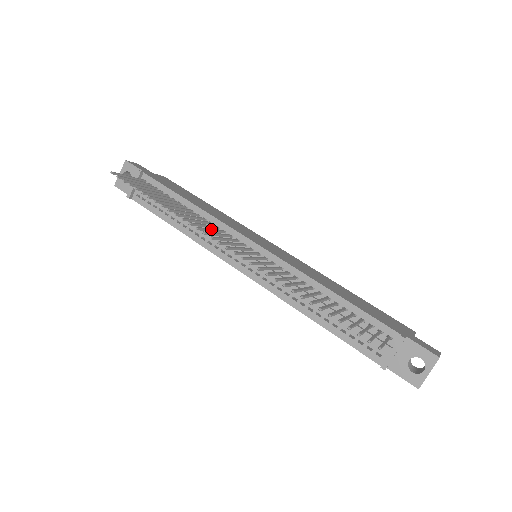
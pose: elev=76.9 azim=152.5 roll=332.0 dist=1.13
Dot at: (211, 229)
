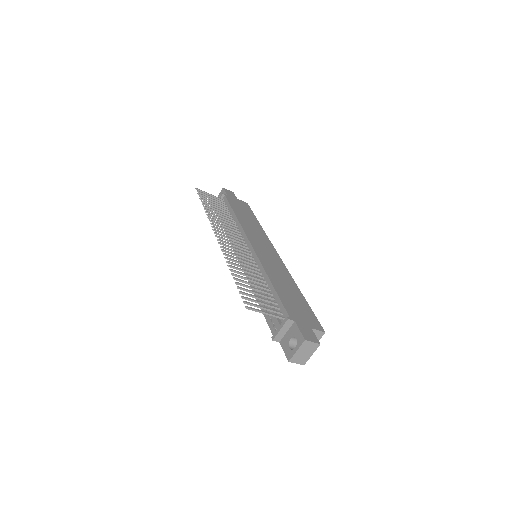
Dot at: (226, 228)
